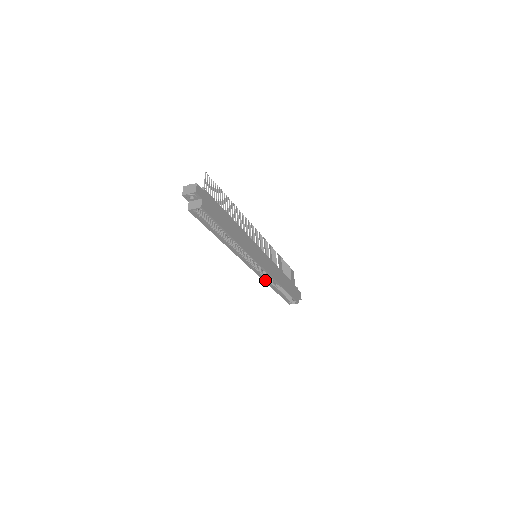
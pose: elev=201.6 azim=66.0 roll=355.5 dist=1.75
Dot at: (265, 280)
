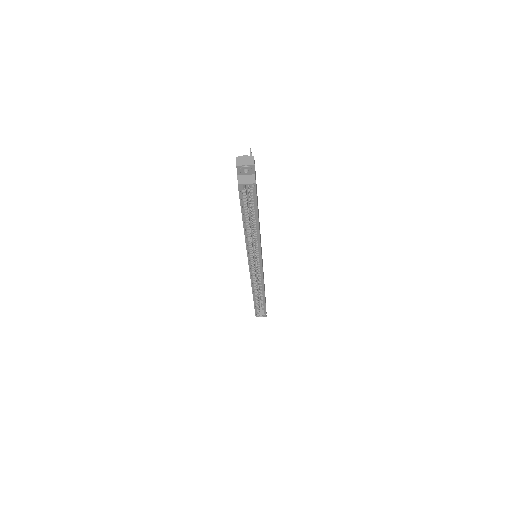
Dot at: (252, 285)
